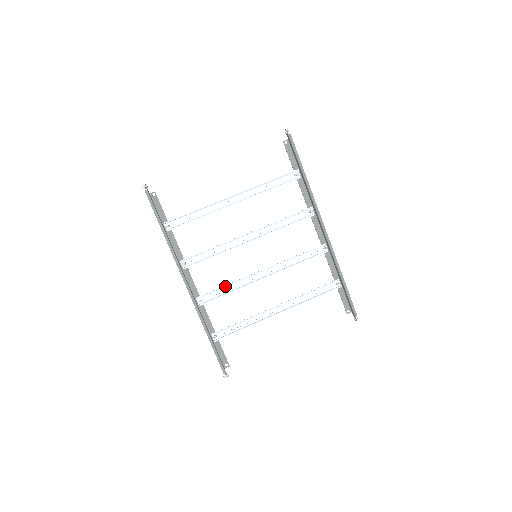
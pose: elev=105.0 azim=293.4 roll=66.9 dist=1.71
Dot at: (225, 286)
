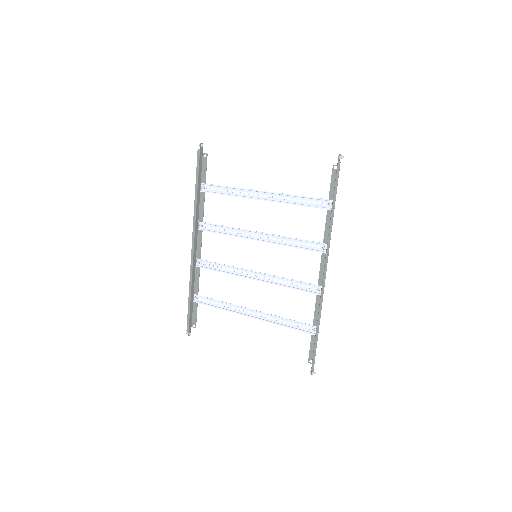
Dot at: (221, 264)
